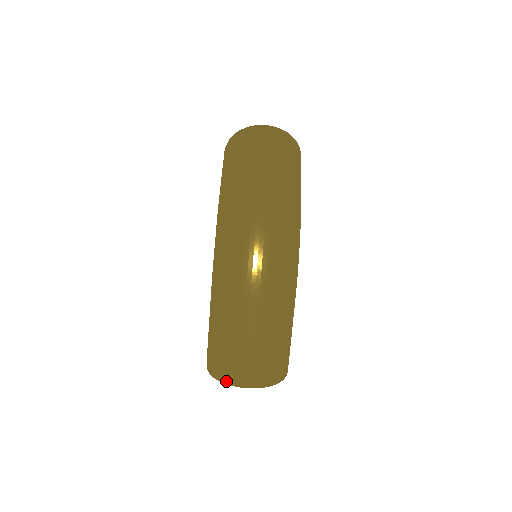
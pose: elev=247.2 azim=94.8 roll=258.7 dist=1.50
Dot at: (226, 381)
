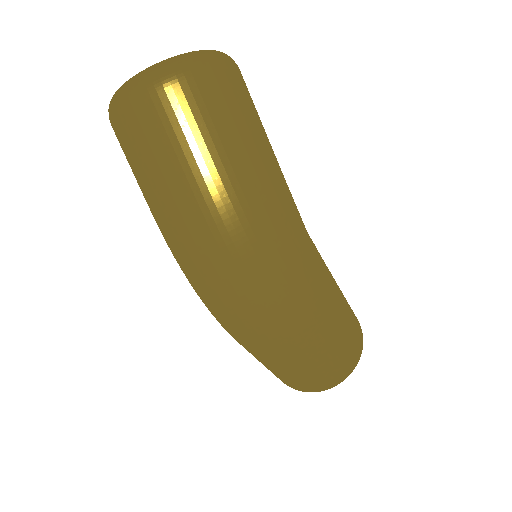
Dot at: occluded
